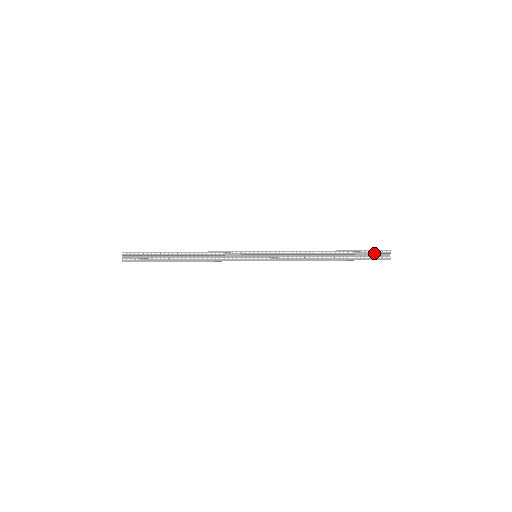
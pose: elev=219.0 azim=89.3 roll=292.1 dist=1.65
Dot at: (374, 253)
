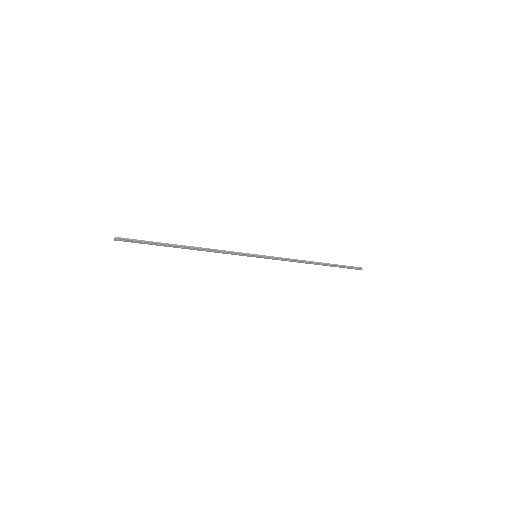
Dot at: occluded
